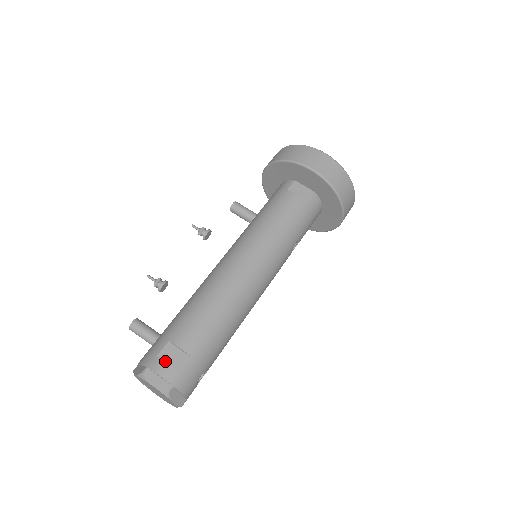
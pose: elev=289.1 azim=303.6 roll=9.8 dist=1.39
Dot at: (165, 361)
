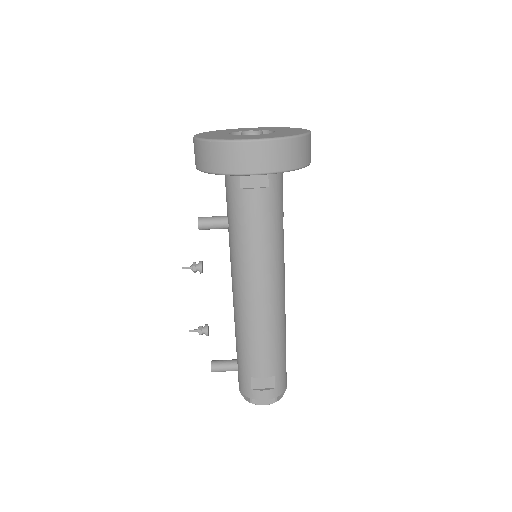
Dot at: (260, 391)
